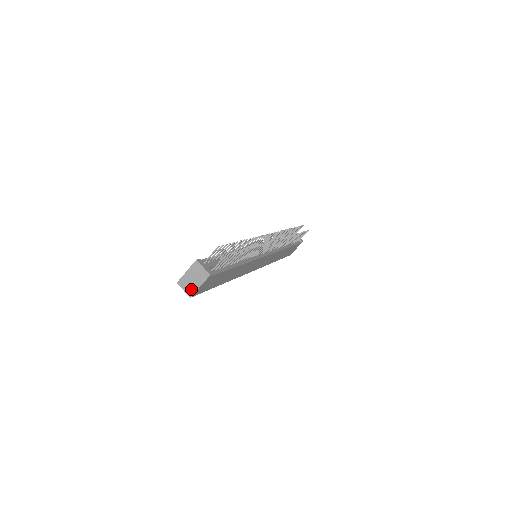
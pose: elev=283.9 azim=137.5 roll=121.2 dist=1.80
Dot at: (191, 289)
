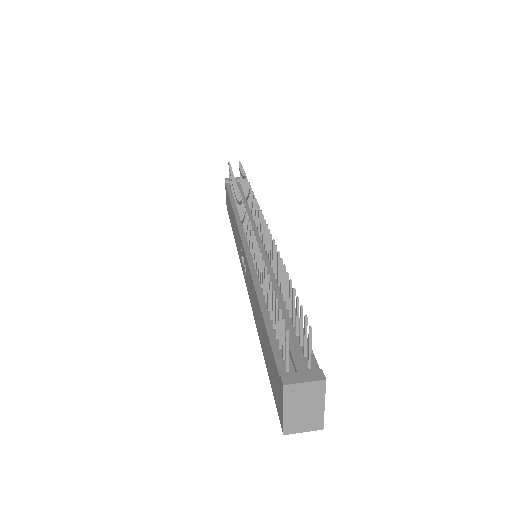
Dot at: (314, 421)
